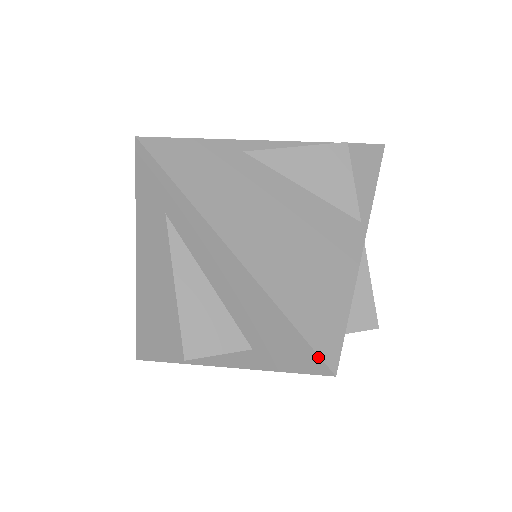
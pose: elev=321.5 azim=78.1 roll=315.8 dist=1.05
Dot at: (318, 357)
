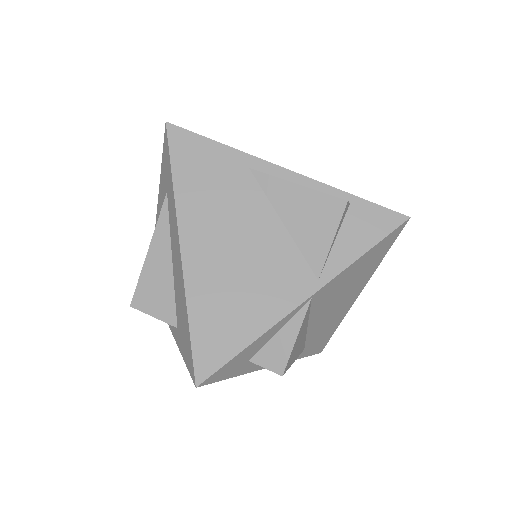
Dot at: (193, 365)
